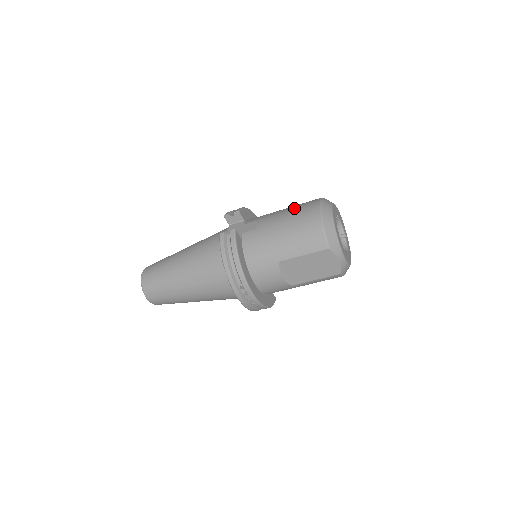
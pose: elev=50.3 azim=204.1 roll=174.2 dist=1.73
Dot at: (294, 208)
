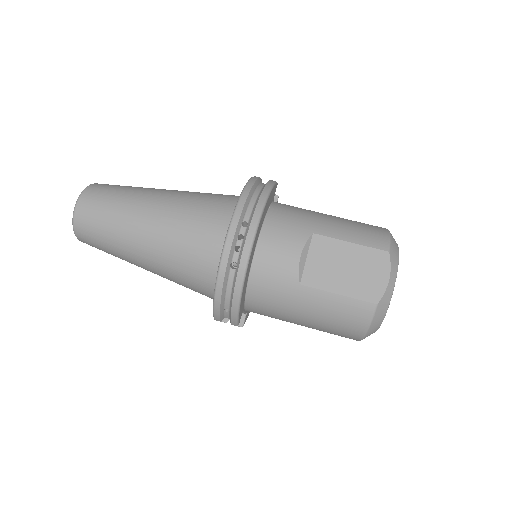
Dot at: occluded
